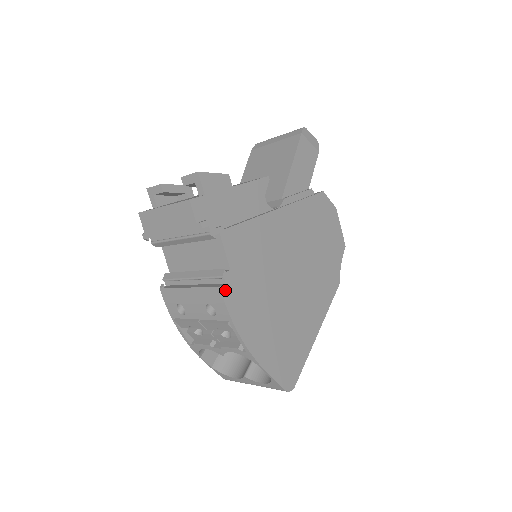
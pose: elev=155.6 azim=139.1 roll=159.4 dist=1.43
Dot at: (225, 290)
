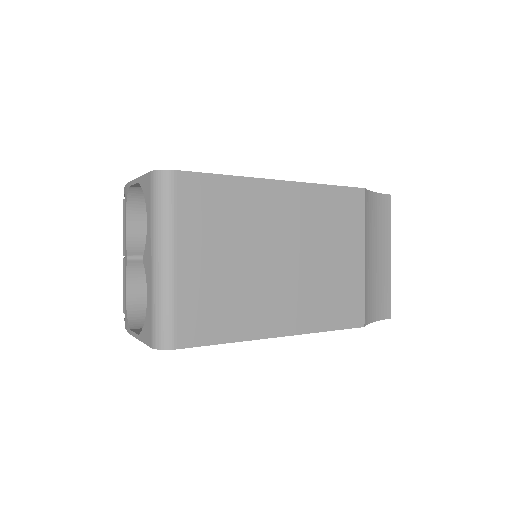
Dot at: occluded
